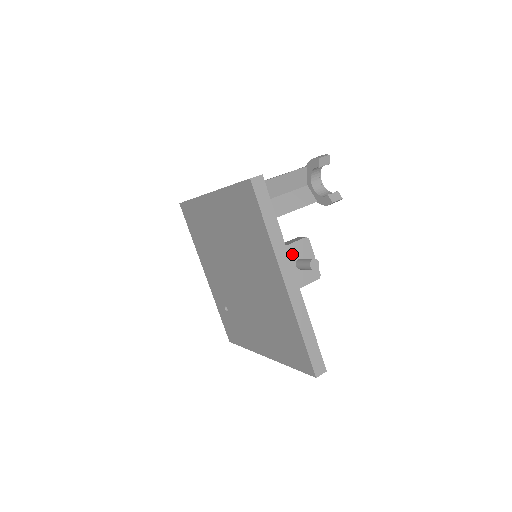
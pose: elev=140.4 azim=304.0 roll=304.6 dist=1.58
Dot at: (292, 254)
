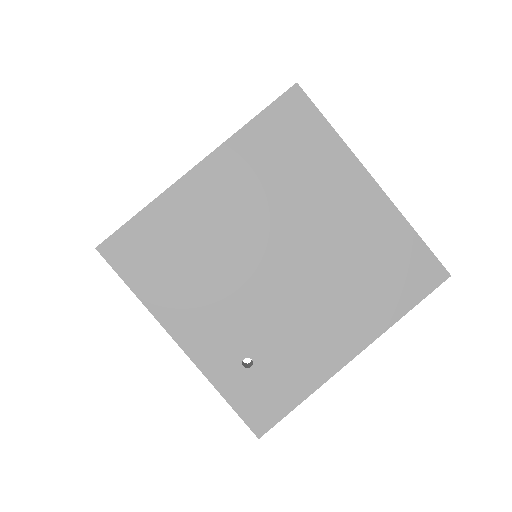
Dot at: occluded
